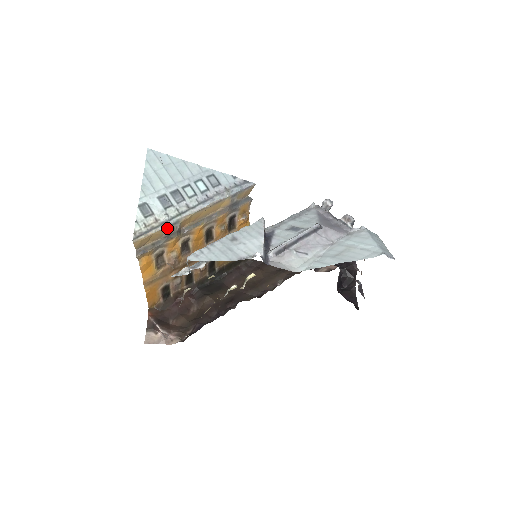
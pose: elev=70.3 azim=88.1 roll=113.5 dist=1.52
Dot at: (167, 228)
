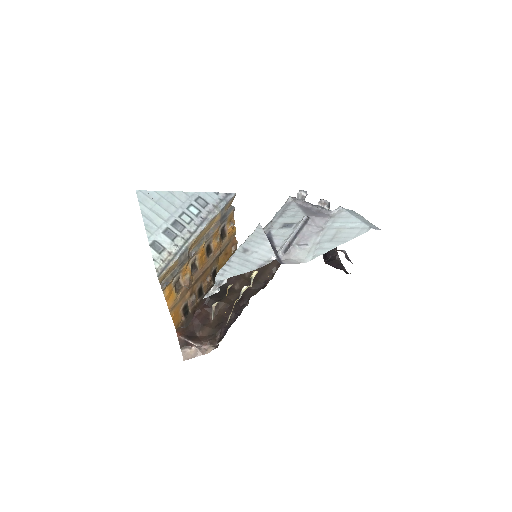
Dot at: (180, 257)
